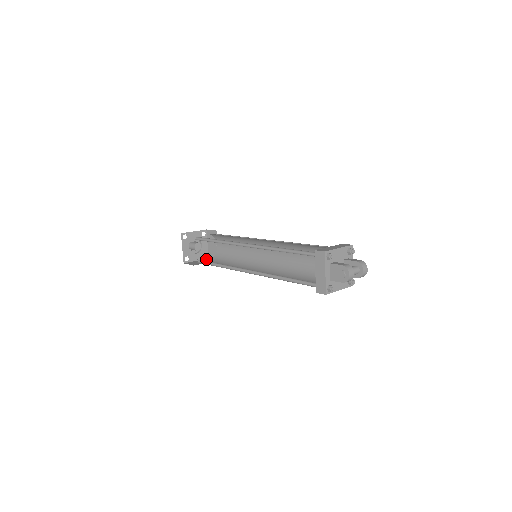
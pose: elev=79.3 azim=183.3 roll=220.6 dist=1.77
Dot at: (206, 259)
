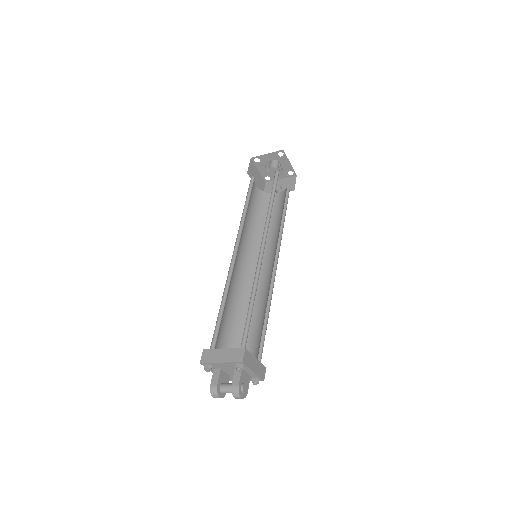
Dot at: (278, 189)
